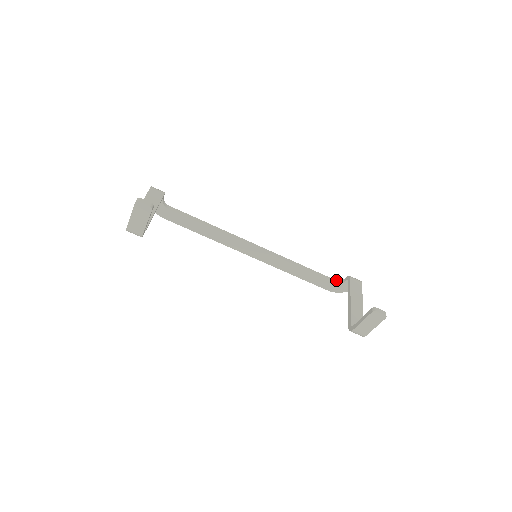
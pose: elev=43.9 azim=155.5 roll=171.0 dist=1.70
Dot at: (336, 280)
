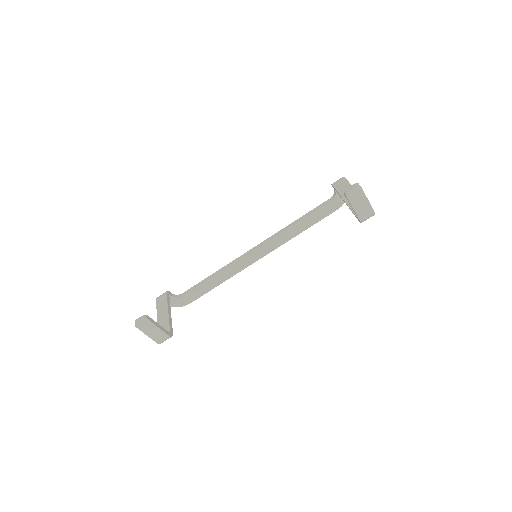
Dot at: (331, 197)
